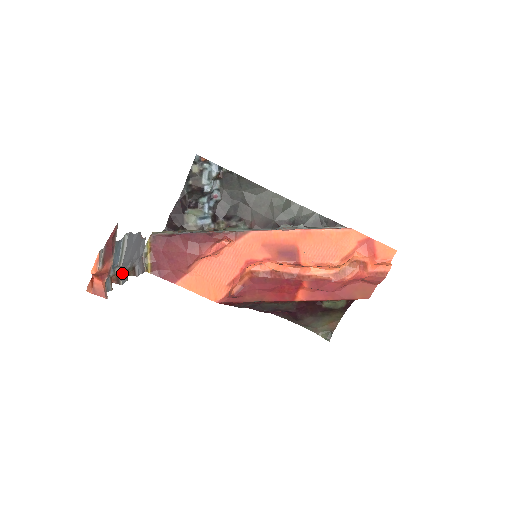
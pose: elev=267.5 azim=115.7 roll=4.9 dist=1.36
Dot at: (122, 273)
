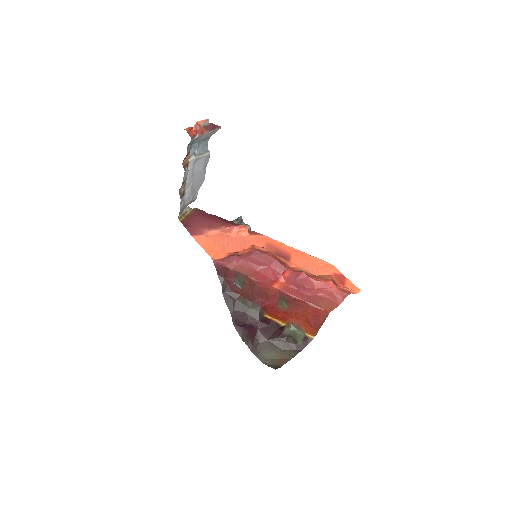
Dot at: (188, 170)
